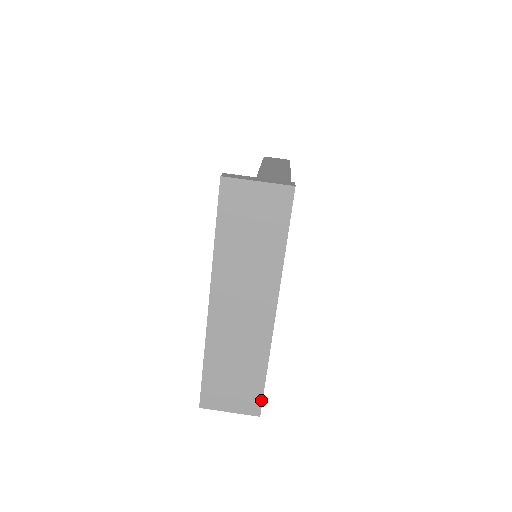
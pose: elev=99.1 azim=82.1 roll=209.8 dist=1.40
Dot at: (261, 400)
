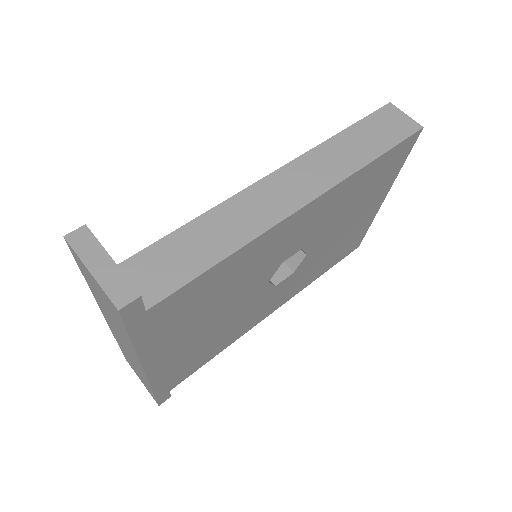
Dot at: (156, 400)
